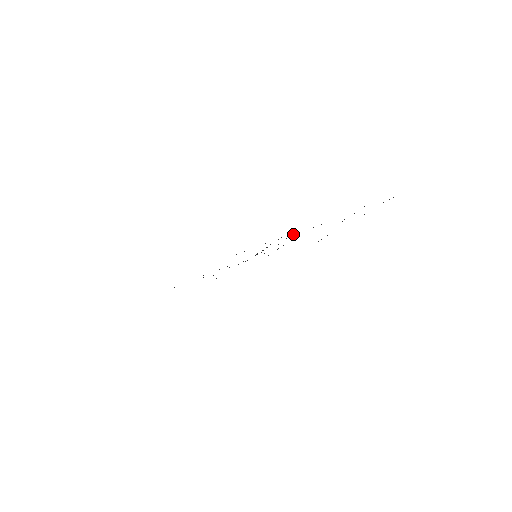
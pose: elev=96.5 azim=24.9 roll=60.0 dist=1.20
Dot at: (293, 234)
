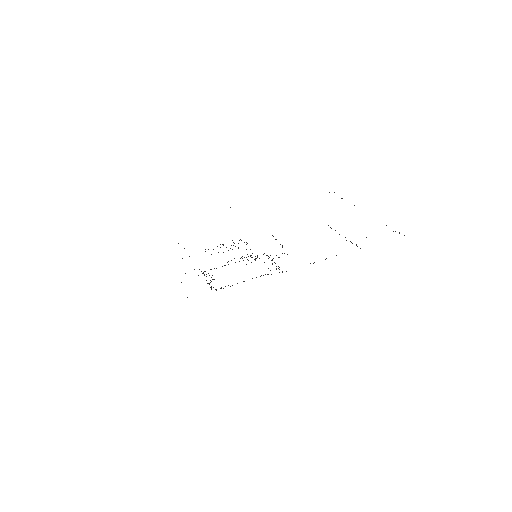
Dot at: (282, 272)
